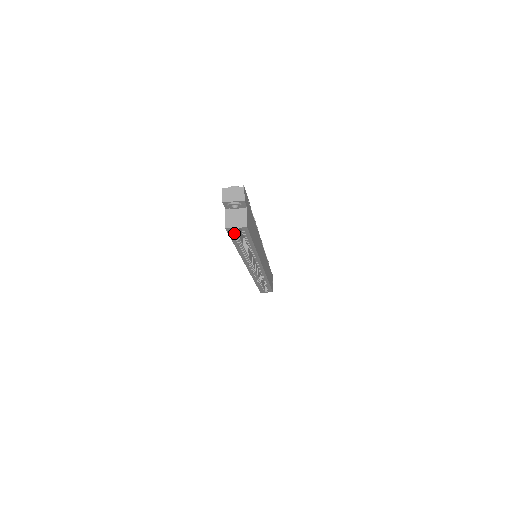
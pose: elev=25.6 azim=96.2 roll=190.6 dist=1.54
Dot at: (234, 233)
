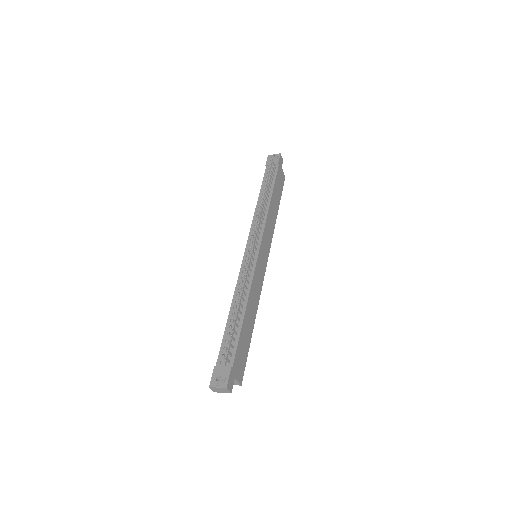
Dot at: occluded
